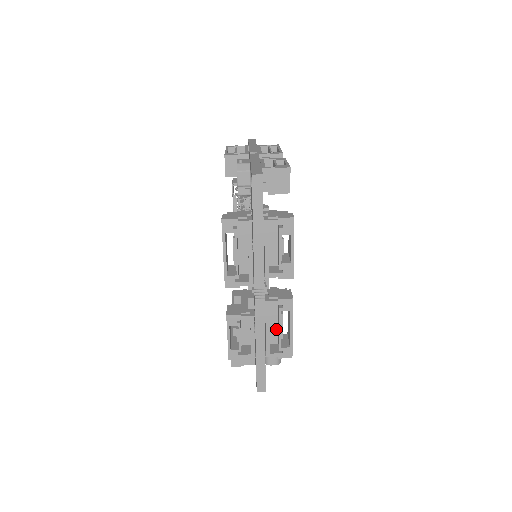
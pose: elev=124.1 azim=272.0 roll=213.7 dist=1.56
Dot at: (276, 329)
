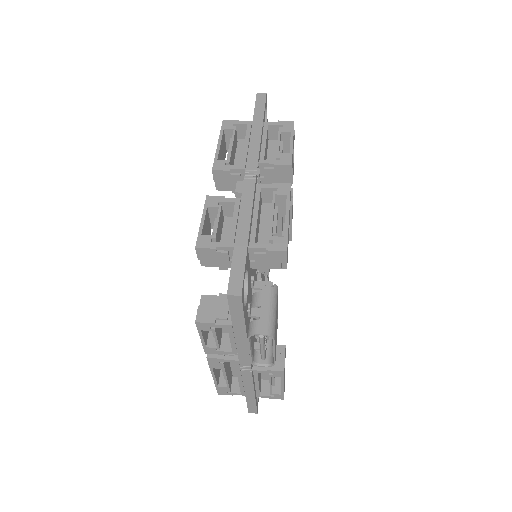
Dot at: (268, 239)
